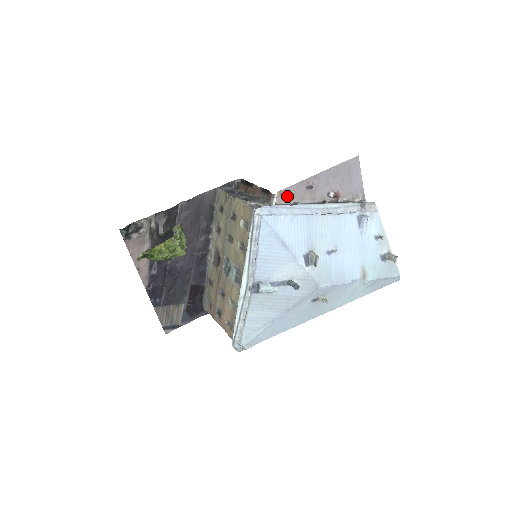
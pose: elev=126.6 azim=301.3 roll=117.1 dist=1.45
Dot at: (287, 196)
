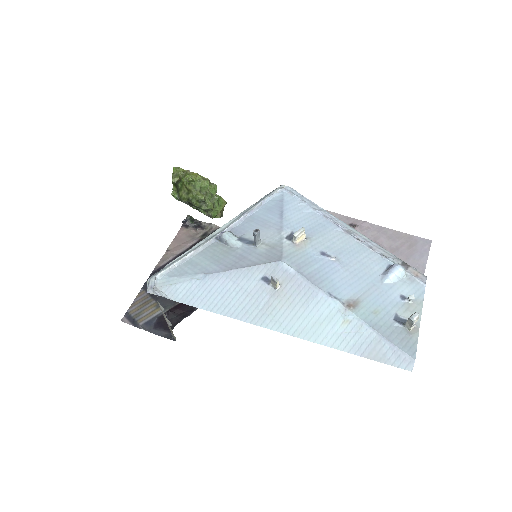
Dot at: occluded
